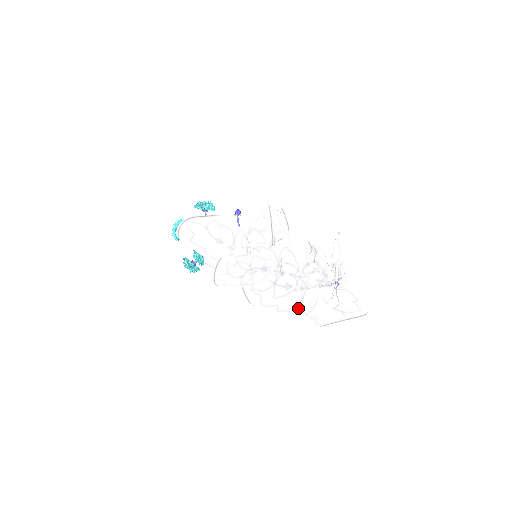
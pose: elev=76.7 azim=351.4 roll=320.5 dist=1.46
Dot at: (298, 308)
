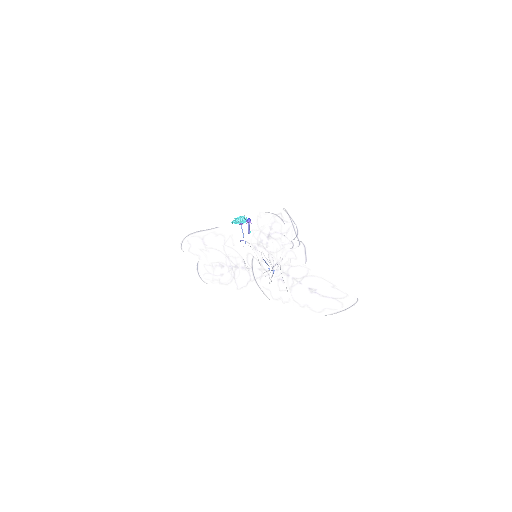
Dot at: occluded
